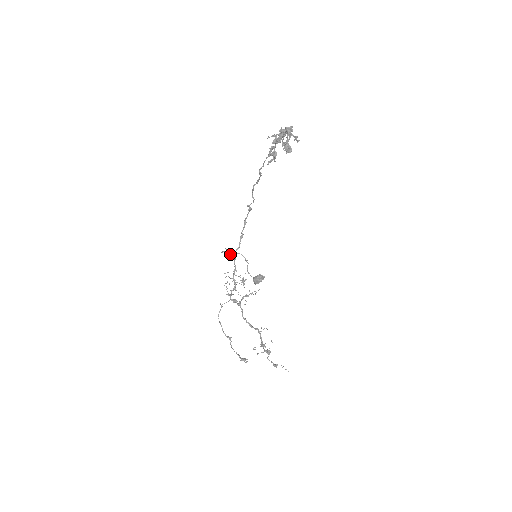
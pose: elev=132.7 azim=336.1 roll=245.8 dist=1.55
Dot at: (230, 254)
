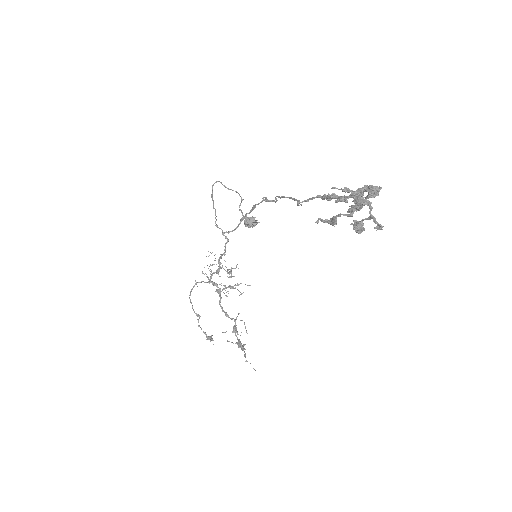
Dot at: (222, 232)
